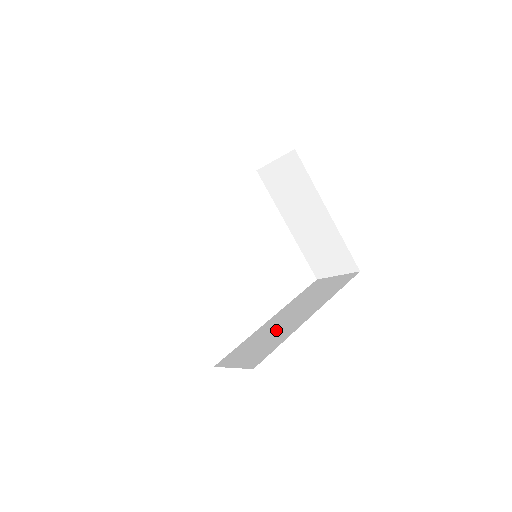
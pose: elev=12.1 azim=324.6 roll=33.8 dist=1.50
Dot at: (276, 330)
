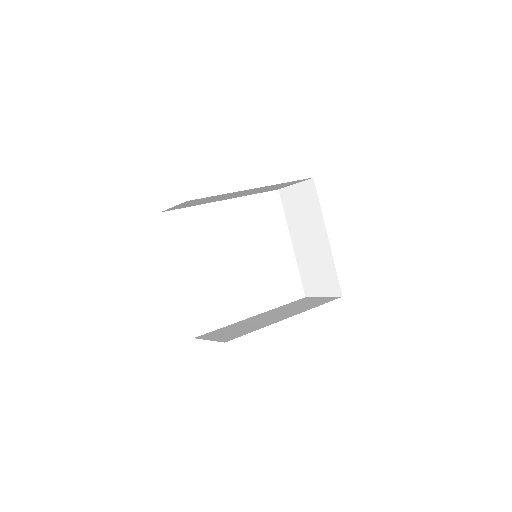
Dot at: (255, 323)
